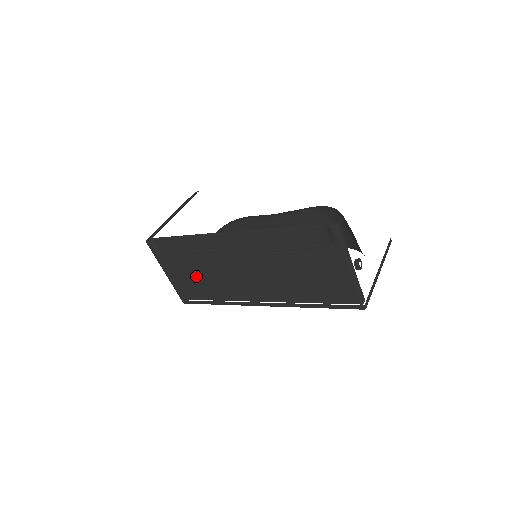
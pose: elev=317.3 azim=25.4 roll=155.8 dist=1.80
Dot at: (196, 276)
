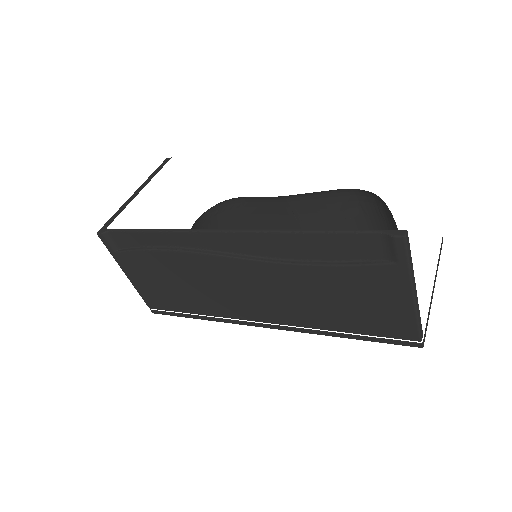
Dot at: (171, 283)
